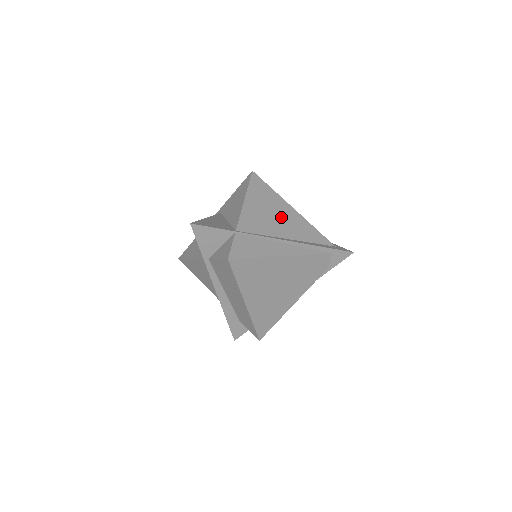
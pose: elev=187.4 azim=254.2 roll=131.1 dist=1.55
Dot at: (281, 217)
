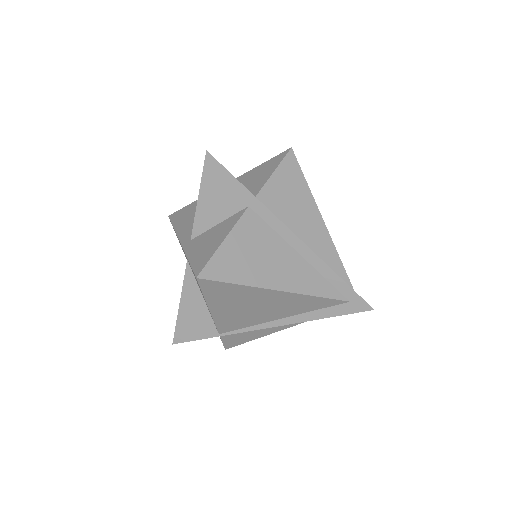
Dot at: (265, 306)
